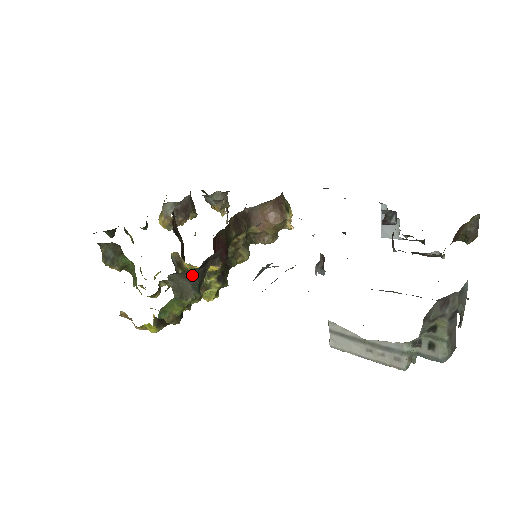
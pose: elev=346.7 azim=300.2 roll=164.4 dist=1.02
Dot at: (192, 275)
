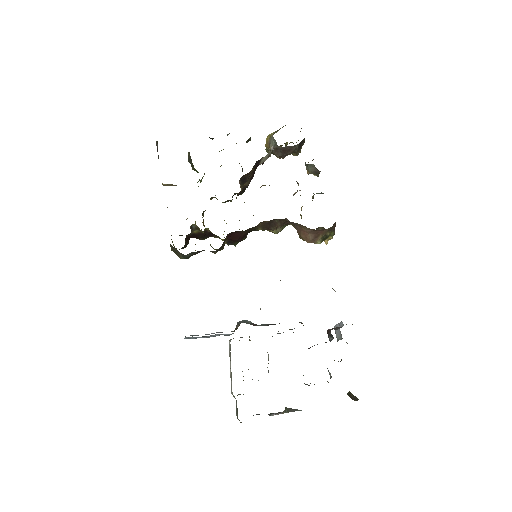
Dot at: (183, 254)
